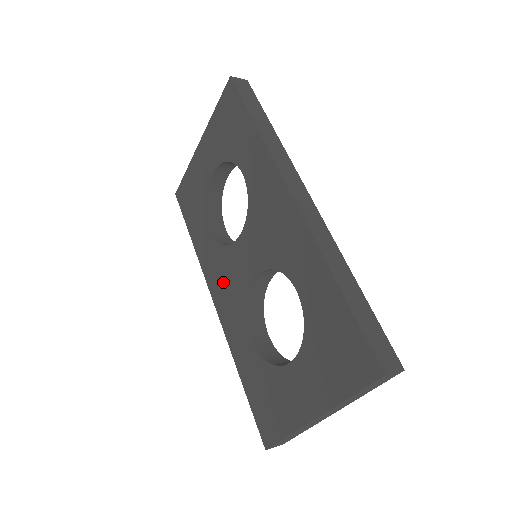
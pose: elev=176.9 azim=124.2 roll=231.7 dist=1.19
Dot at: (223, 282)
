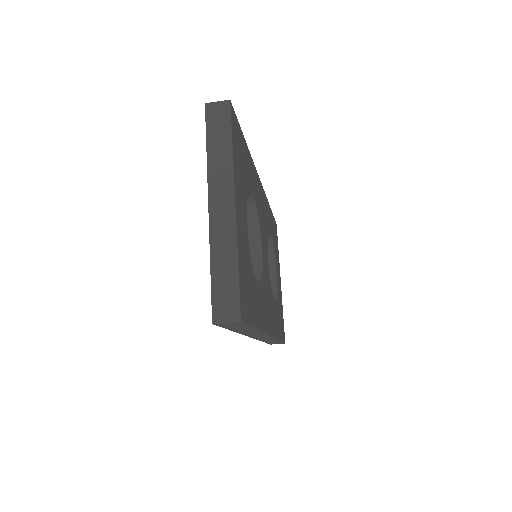
Dot at: occluded
